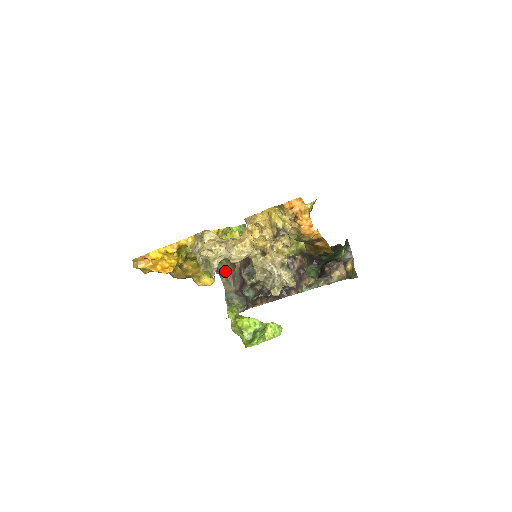
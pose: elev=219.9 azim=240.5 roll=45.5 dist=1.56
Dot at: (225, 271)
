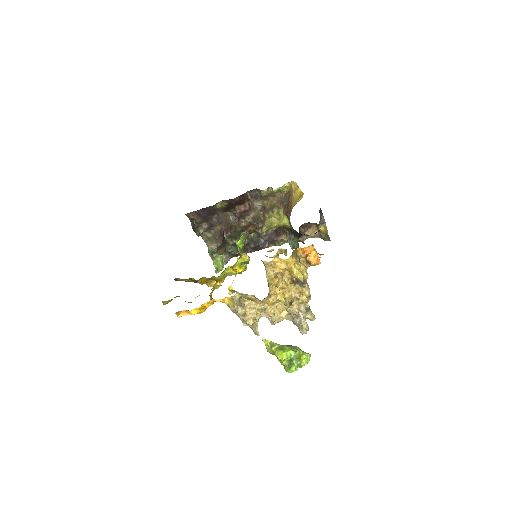
Dot at: occluded
